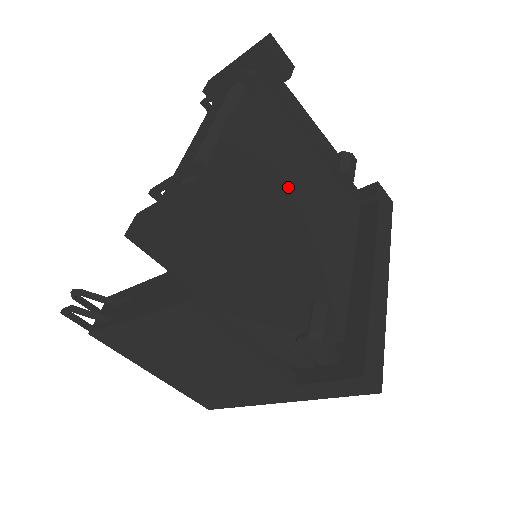
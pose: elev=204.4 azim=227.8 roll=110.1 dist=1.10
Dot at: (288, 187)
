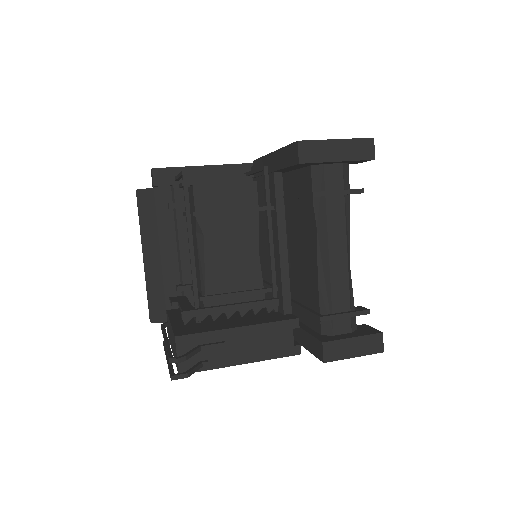
Dot at: occluded
